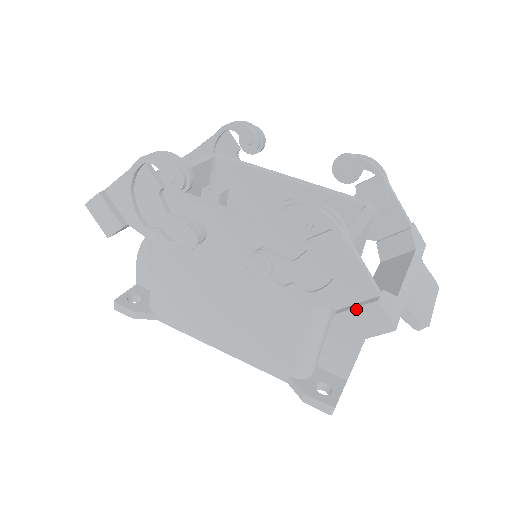
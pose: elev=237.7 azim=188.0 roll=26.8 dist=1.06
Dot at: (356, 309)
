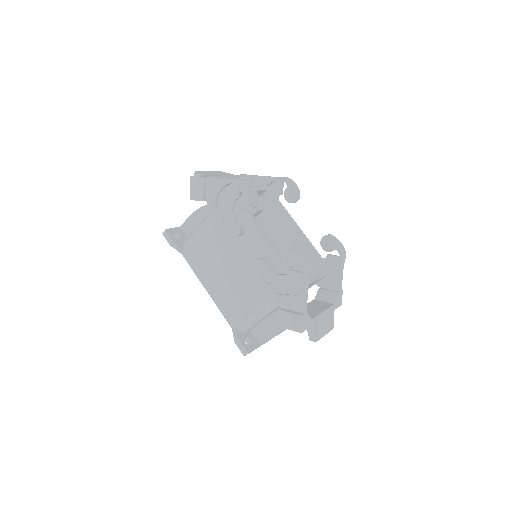
Dot at: (291, 313)
